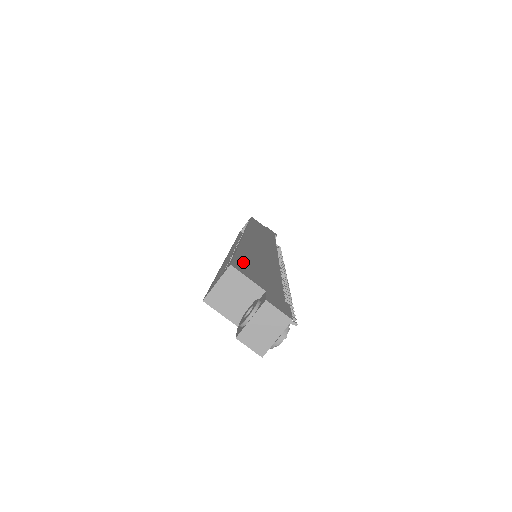
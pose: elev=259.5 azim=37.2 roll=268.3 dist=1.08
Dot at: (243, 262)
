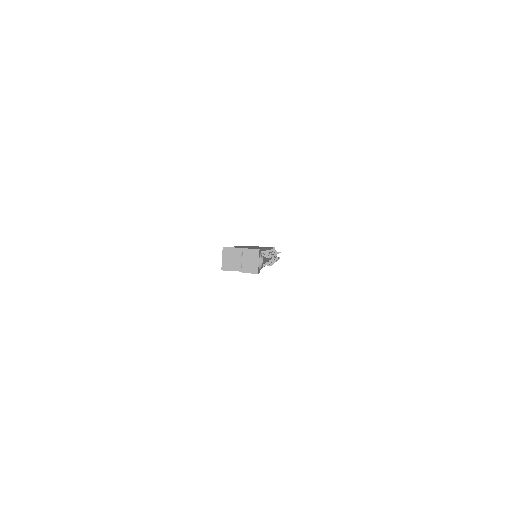
Dot at: occluded
